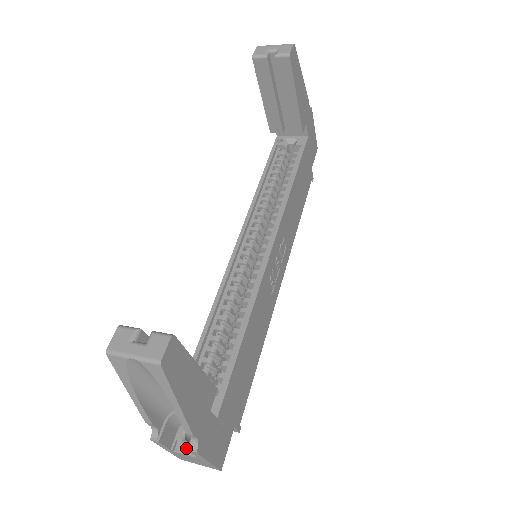
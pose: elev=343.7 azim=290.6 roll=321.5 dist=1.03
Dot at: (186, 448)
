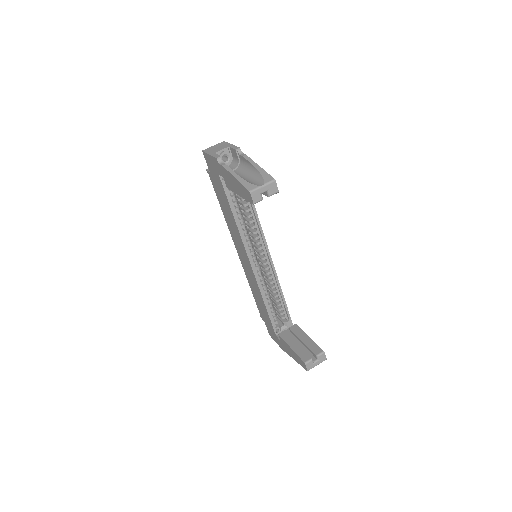
Dot at: occluded
